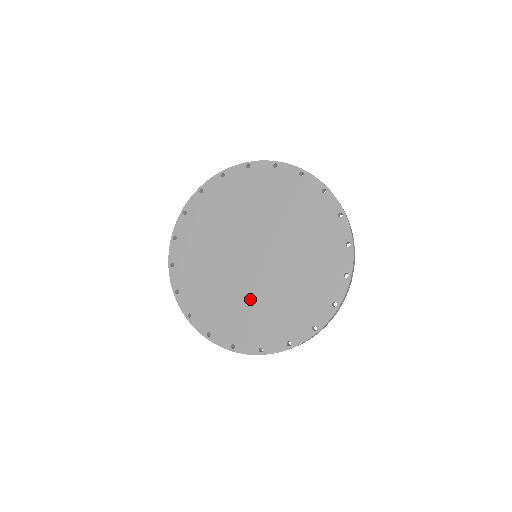
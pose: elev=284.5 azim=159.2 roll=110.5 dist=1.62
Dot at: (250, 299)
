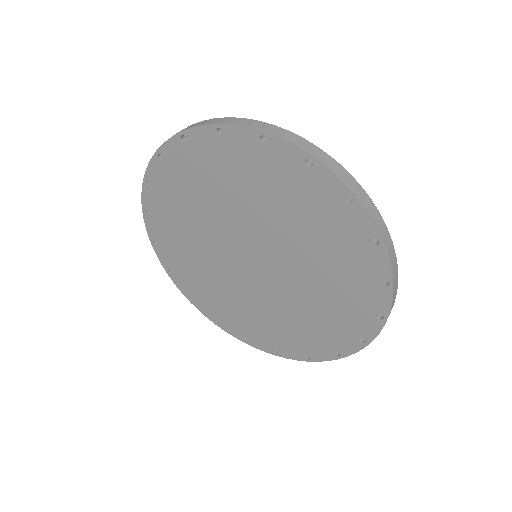
Dot at: (226, 286)
